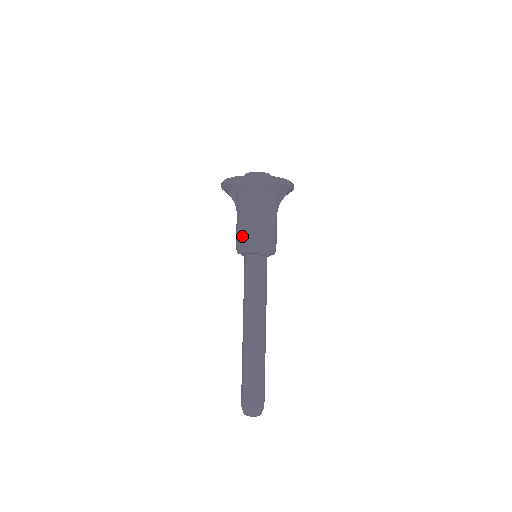
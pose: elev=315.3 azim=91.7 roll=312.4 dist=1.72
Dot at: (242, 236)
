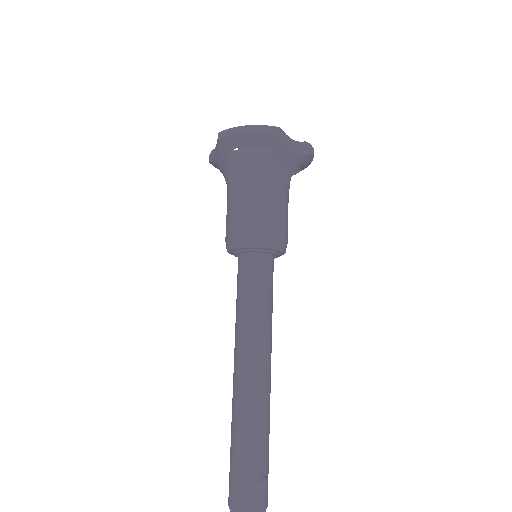
Dot at: (259, 220)
